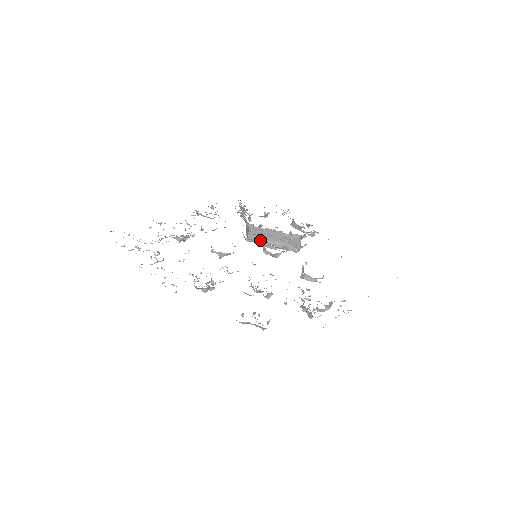
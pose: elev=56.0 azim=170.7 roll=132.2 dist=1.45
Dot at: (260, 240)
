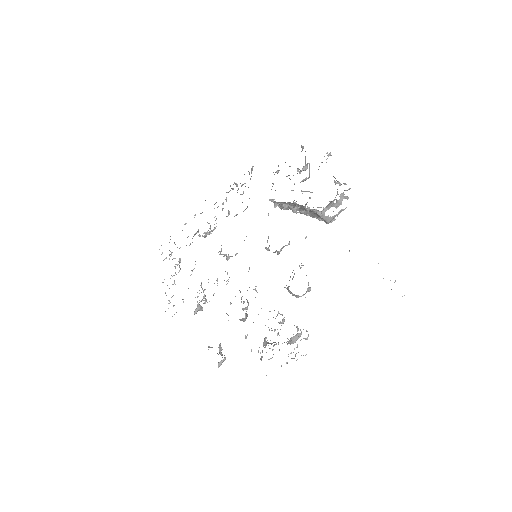
Dot at: occluded
